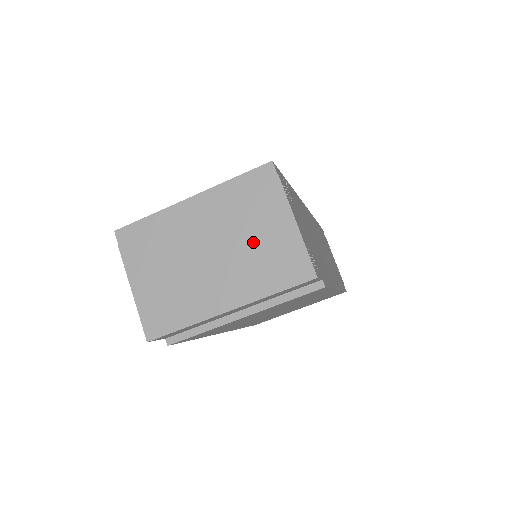
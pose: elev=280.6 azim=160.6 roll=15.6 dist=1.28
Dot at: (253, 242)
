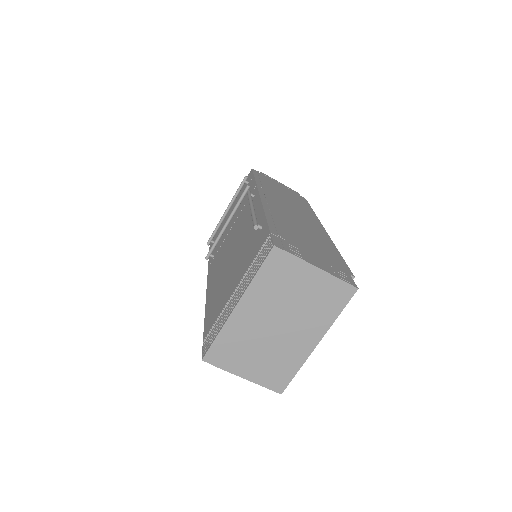
Dot at: (302, 300)
